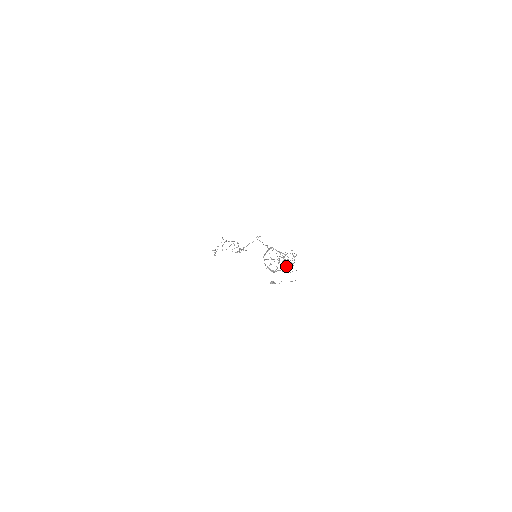
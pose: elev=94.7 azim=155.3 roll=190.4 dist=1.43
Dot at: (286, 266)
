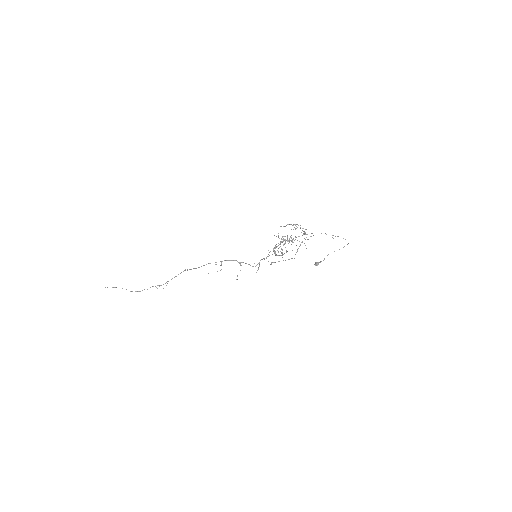
Dot at: (291, 241)
